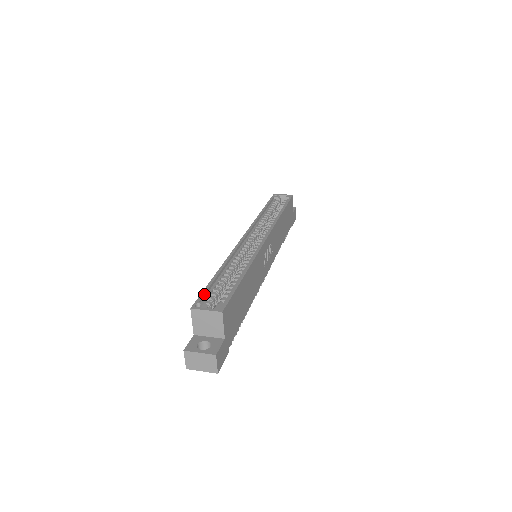
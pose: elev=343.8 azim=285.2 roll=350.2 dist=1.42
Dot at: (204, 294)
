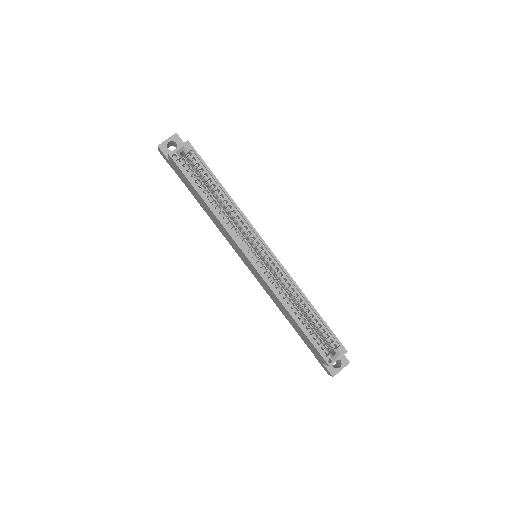
Dot at: (319, 349)
